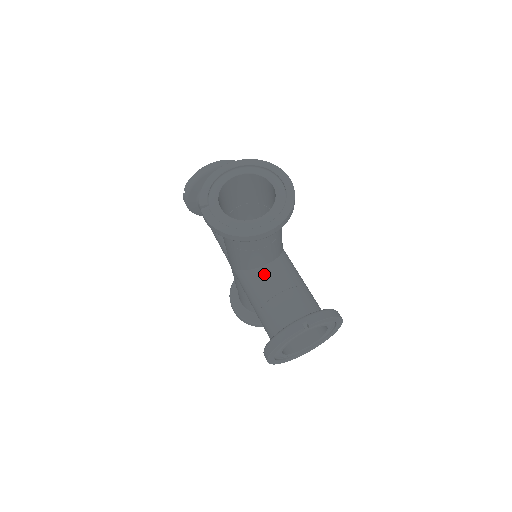
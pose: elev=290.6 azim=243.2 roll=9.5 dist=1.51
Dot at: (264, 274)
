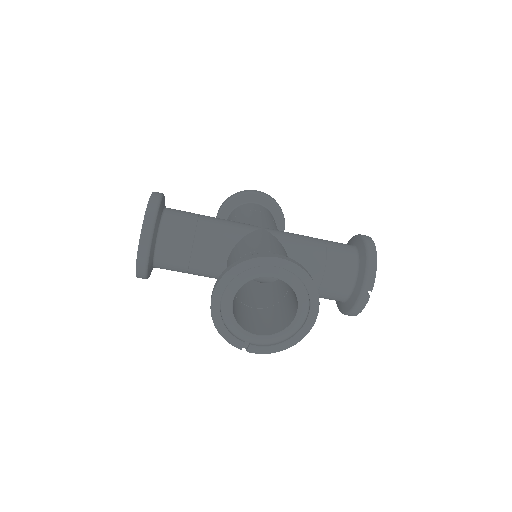
Dot at: occluded
